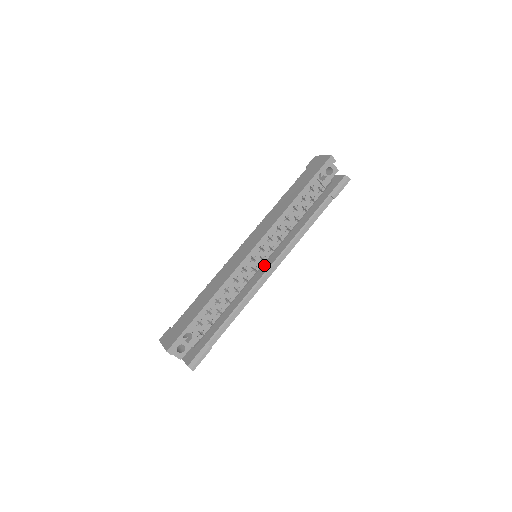
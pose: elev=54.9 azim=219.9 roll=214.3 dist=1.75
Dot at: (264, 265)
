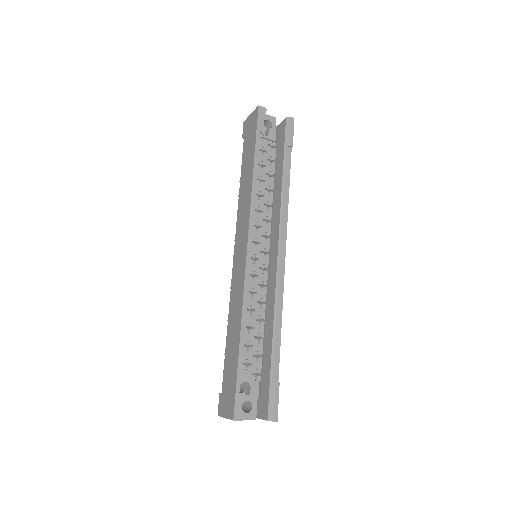
Dot at: (271, 260)
